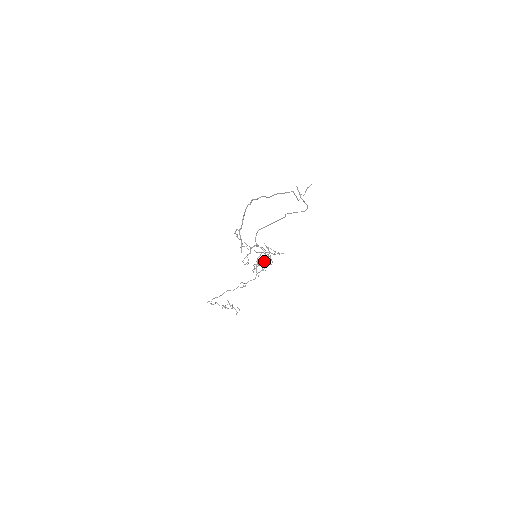
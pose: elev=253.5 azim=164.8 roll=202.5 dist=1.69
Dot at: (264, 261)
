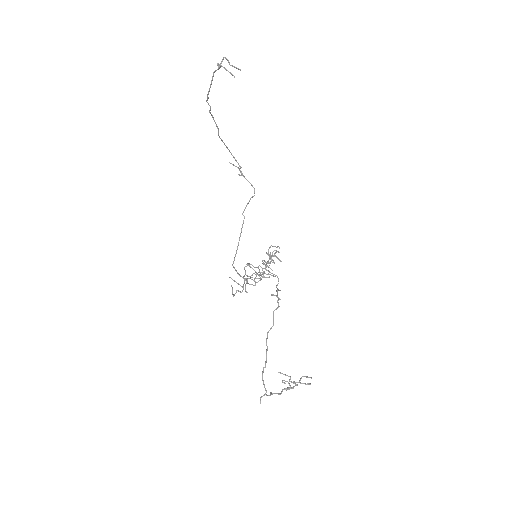
Dot at: occluded
